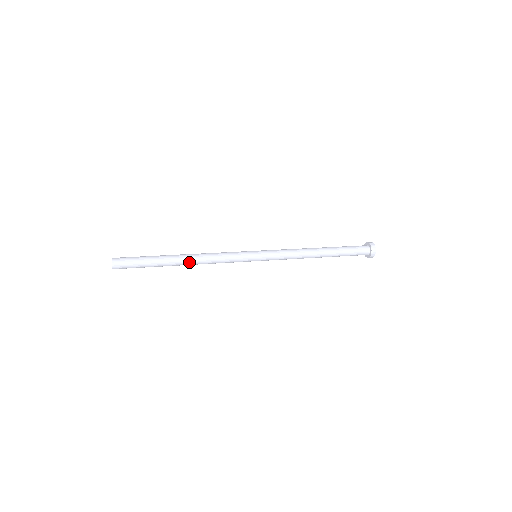
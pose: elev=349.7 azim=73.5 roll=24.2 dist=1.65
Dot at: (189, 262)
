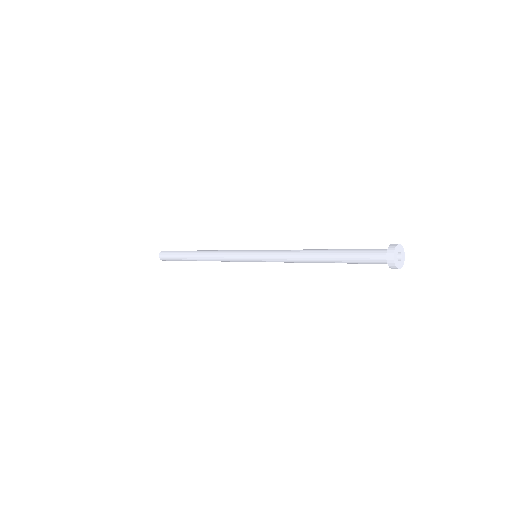
Dot at: (202, 253)
